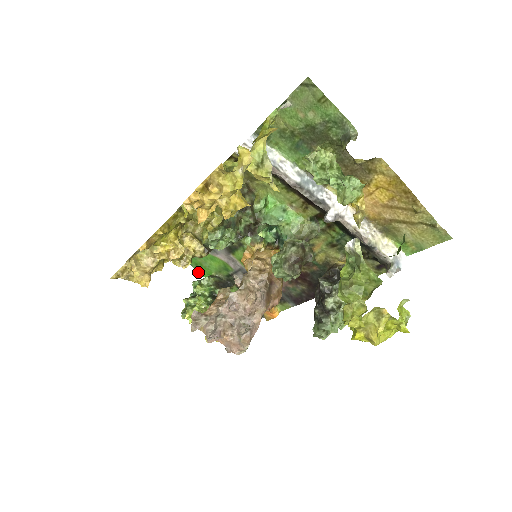
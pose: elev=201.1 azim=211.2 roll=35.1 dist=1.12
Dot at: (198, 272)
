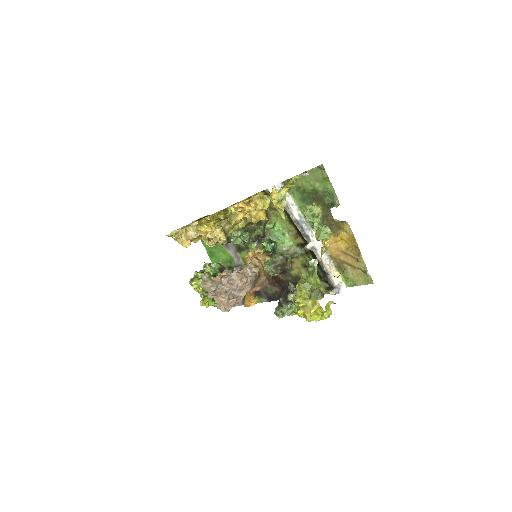
Dot at: (210, 258)
